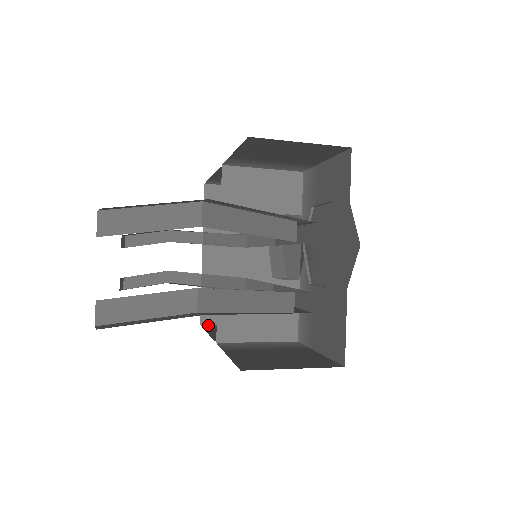
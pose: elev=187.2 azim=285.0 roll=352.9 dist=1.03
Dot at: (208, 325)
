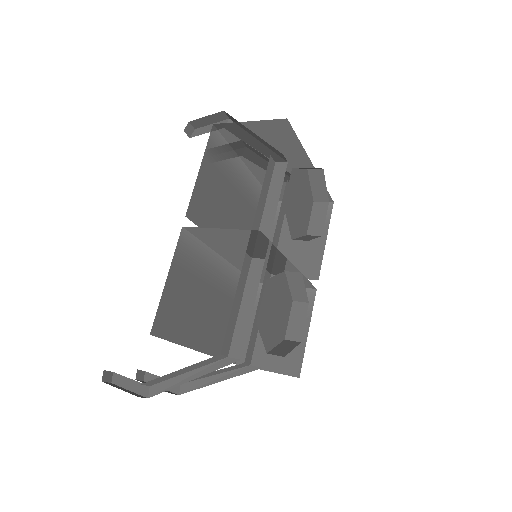
Dot at: (279, 206)
